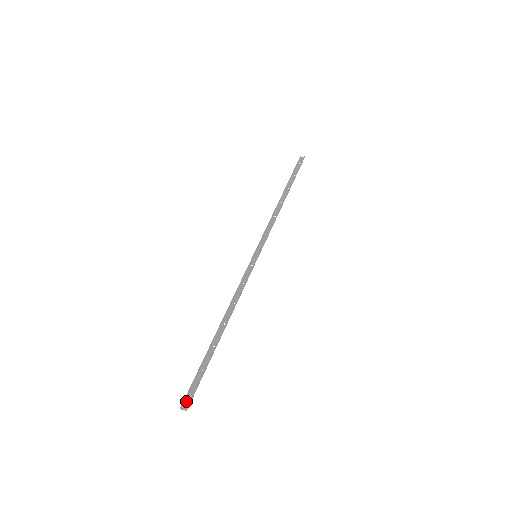
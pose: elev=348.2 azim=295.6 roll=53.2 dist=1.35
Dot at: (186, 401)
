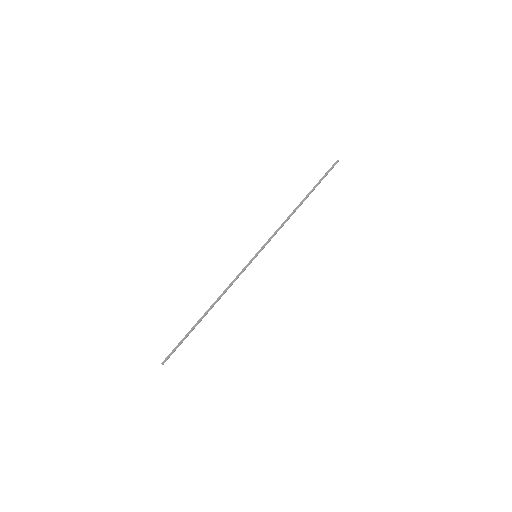
Dot at: (167, 359)
